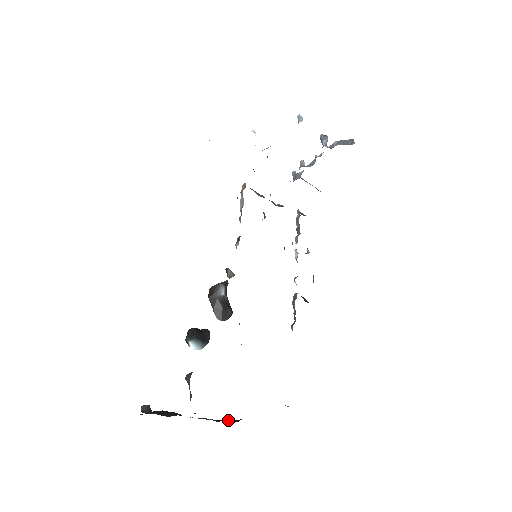
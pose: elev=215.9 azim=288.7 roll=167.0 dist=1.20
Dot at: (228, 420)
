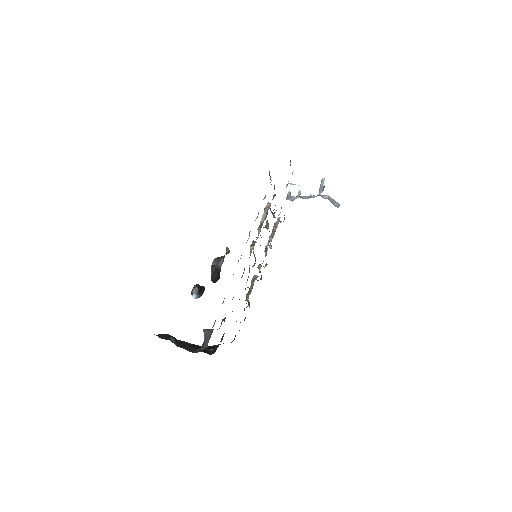
Dot at: occluded
